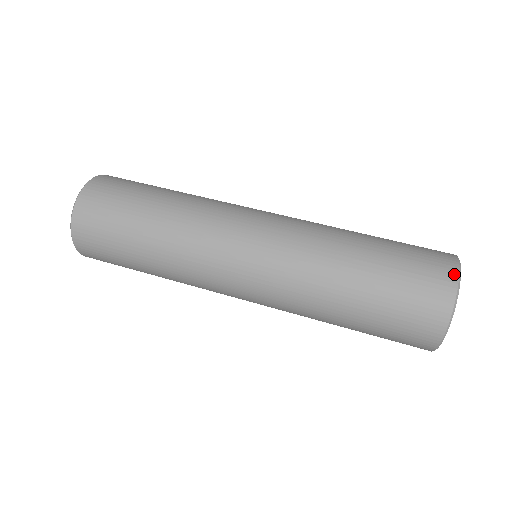
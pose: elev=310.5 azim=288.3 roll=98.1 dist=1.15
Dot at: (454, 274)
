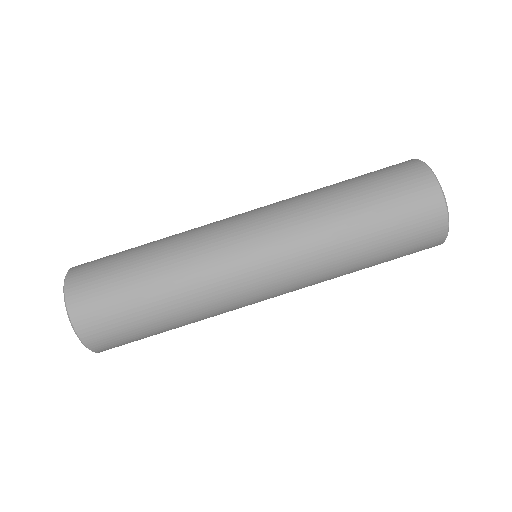
Dot at: (443, 239)
